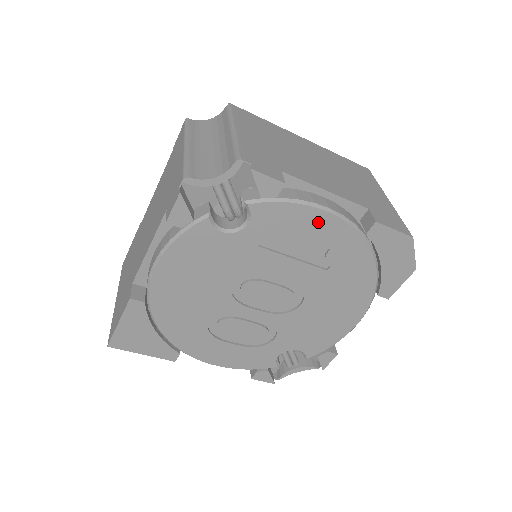
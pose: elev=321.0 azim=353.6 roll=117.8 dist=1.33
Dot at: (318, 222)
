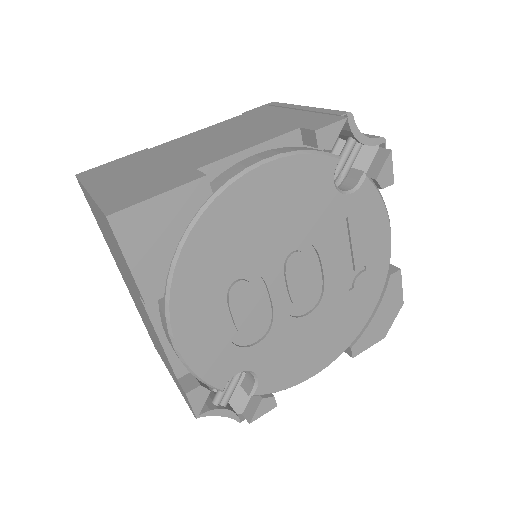
Dot at: (380, 237)
